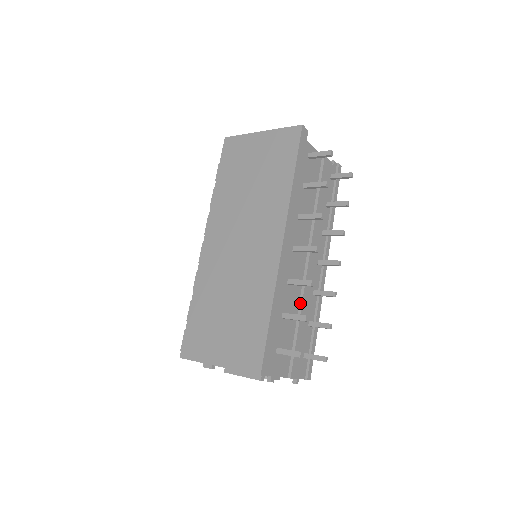
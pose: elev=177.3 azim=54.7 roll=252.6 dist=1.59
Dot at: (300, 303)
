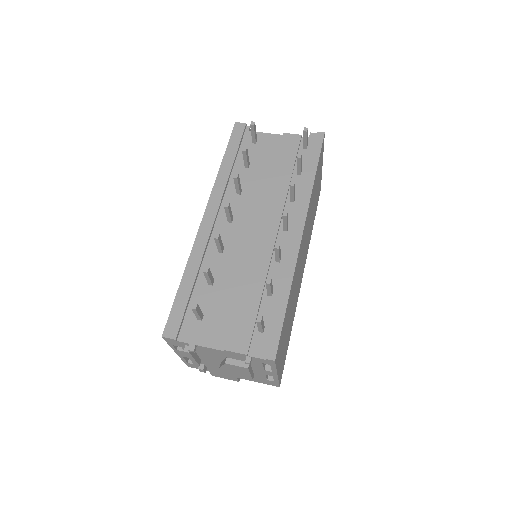
Dot at: (245, 270)
